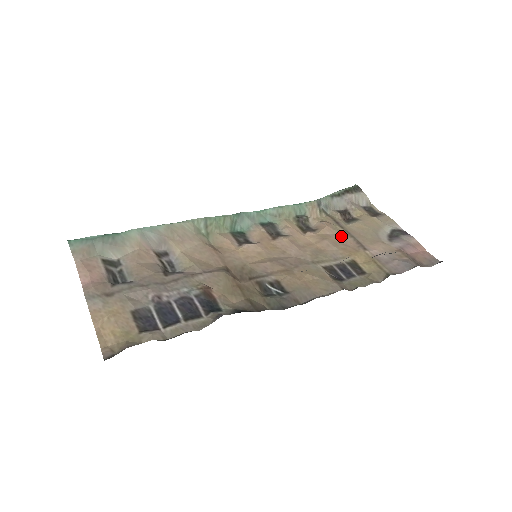
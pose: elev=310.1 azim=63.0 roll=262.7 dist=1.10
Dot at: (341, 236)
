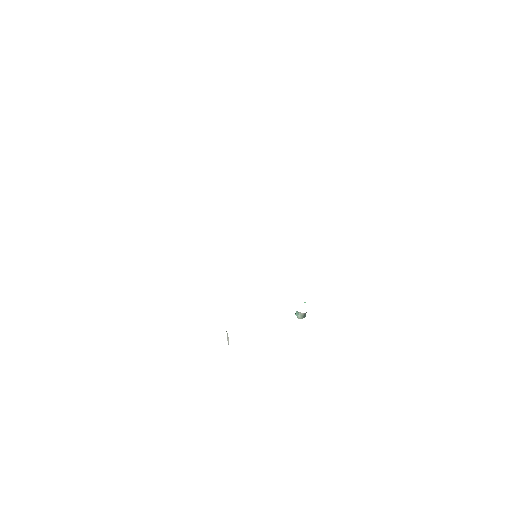
Dot at: occluded
